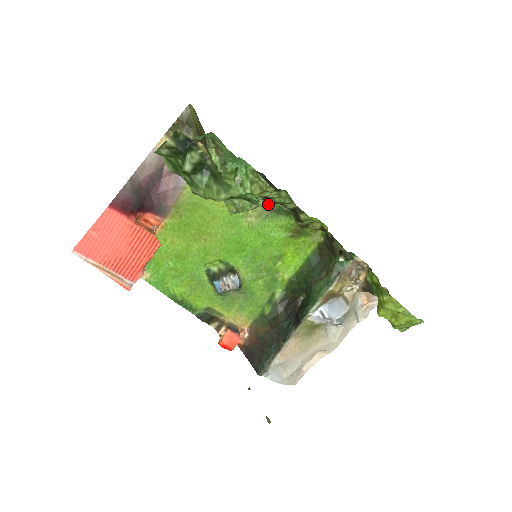
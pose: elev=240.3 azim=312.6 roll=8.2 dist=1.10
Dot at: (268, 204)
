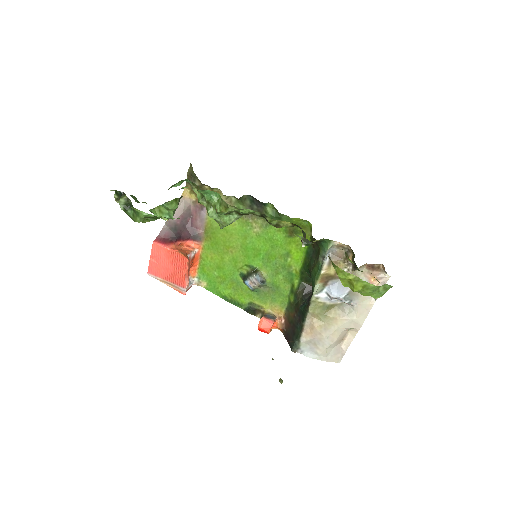
Dot at: occluded
